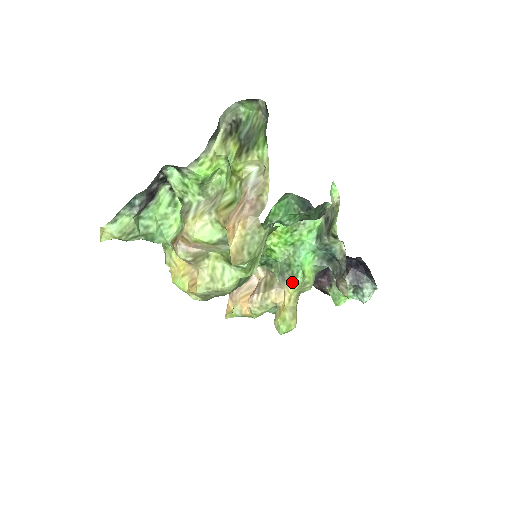
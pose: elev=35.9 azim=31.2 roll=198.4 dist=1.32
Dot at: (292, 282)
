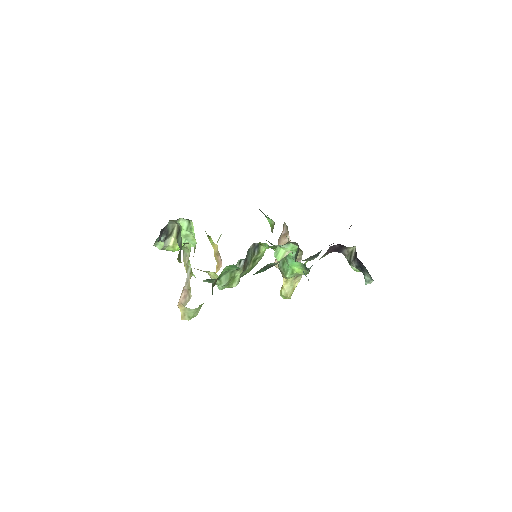
Dot at: (284, 275)
